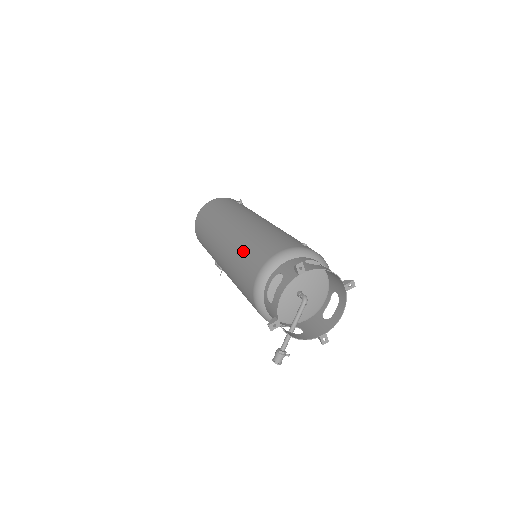
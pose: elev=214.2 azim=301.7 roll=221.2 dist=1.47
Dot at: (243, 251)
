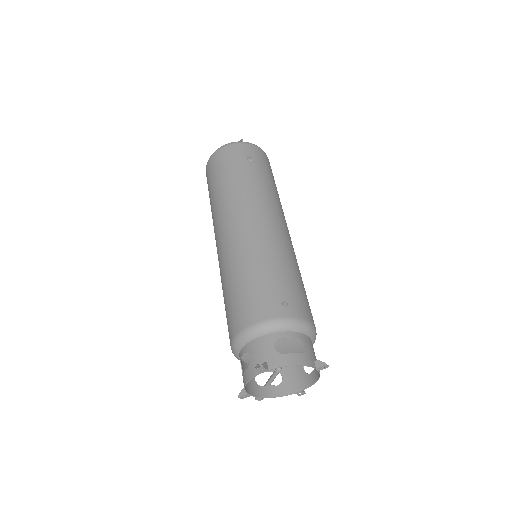
Dot at: (227, 289)
